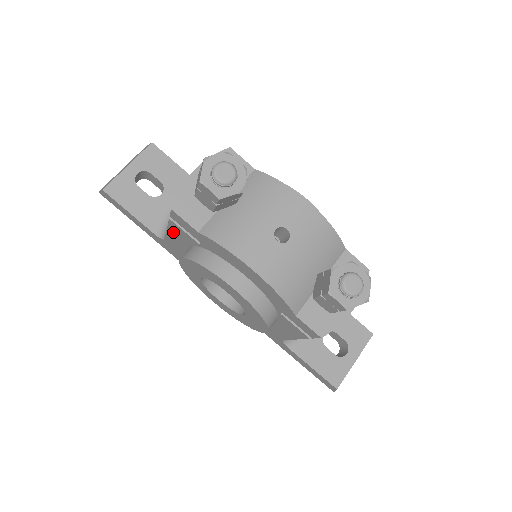
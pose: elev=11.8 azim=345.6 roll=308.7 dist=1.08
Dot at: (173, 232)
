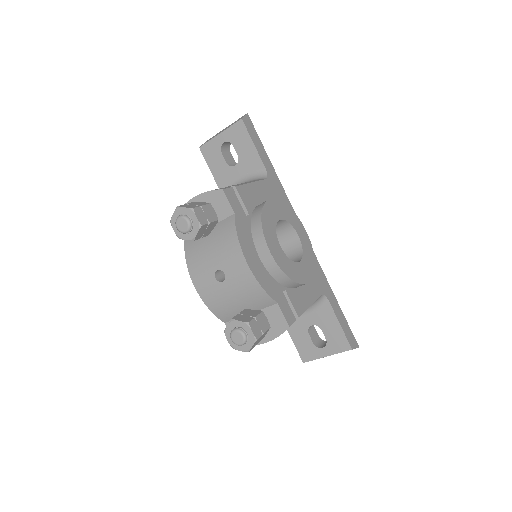
Dot at: occluded
